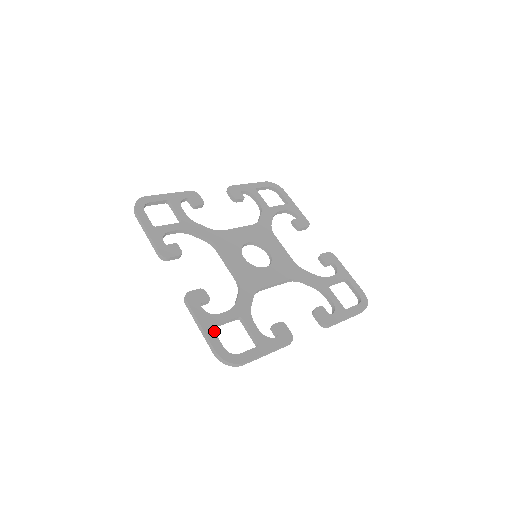
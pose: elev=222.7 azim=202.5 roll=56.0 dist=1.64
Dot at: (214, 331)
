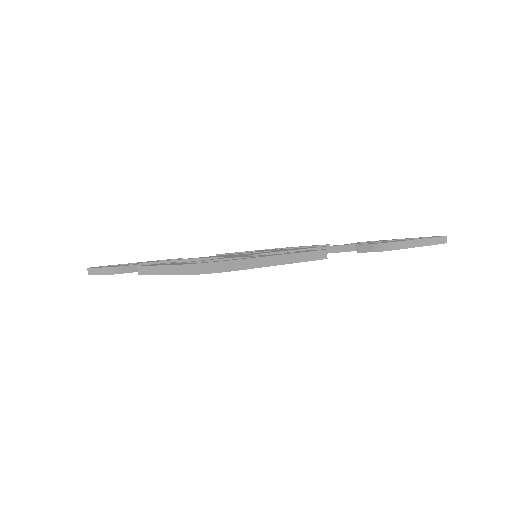
Dot at: (180, 263)
